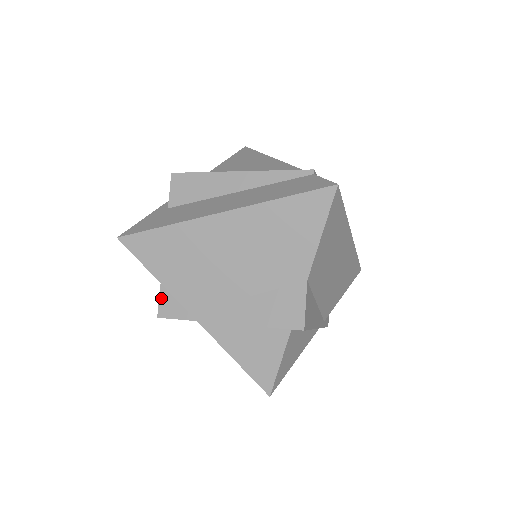
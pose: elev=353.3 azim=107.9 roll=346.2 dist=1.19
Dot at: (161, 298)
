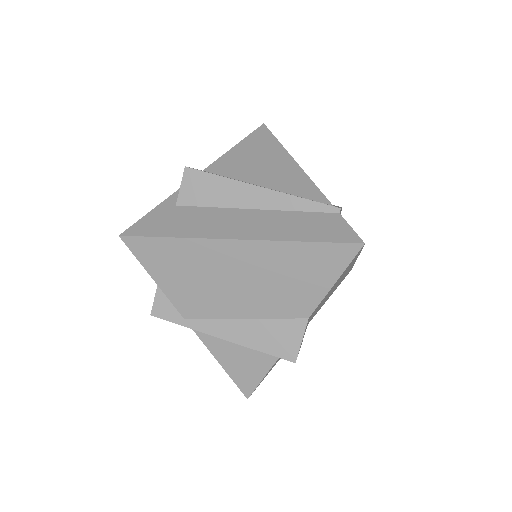
Dot at: (157, 297)
